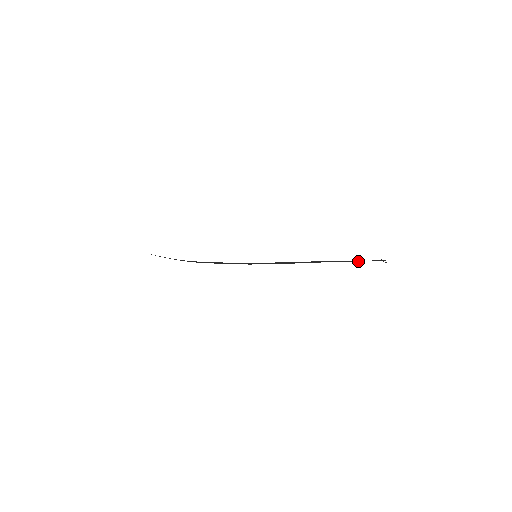
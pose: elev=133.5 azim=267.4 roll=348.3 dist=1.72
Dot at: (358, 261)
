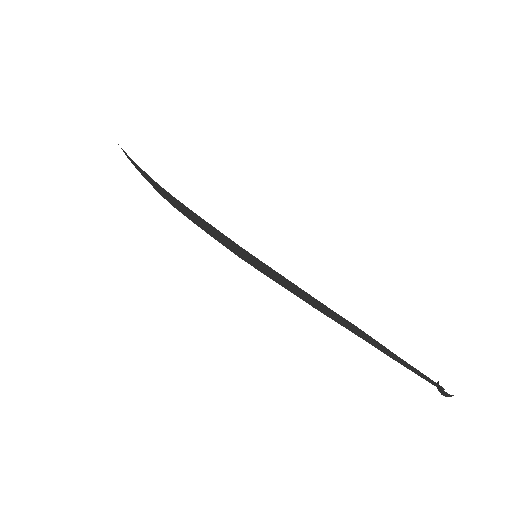
Dot at: (399, 361)
